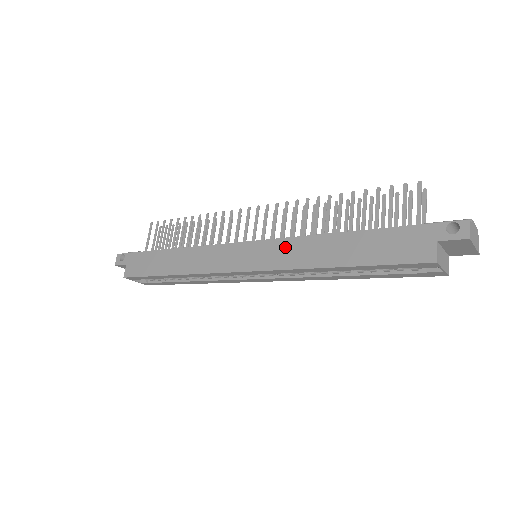
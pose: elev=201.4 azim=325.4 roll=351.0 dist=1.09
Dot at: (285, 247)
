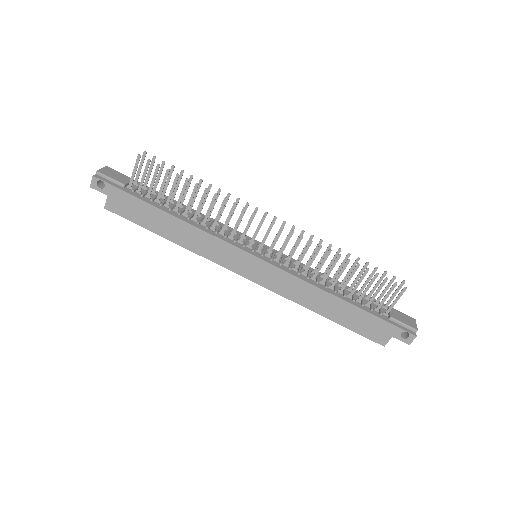
Dot at: (289, 282)
